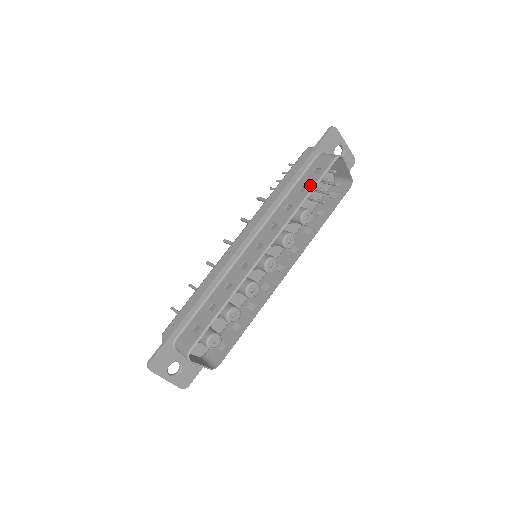
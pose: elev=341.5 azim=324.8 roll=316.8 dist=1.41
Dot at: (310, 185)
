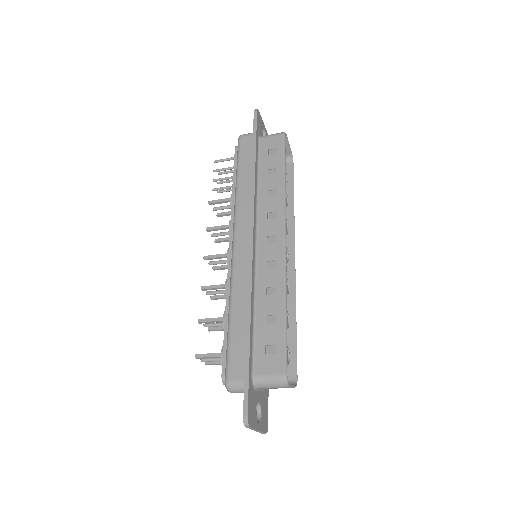
Dot at: (279, 165)
